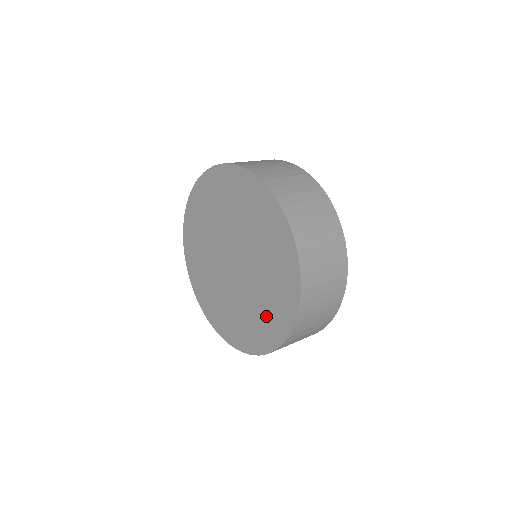
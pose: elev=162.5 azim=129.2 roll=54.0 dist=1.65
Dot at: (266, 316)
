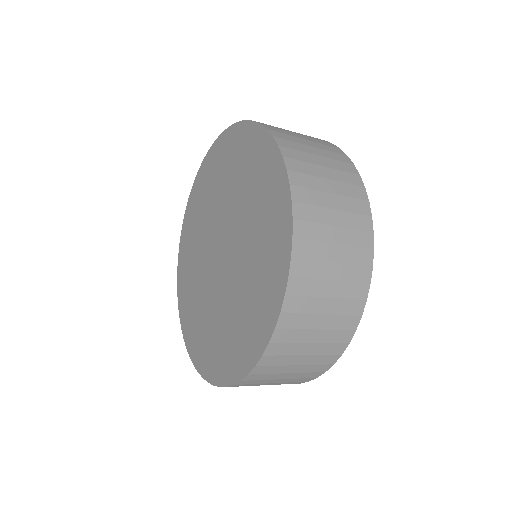
Dot at: (264, 220)
